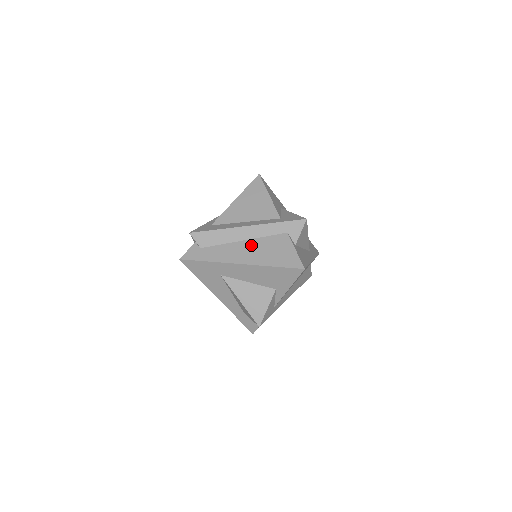
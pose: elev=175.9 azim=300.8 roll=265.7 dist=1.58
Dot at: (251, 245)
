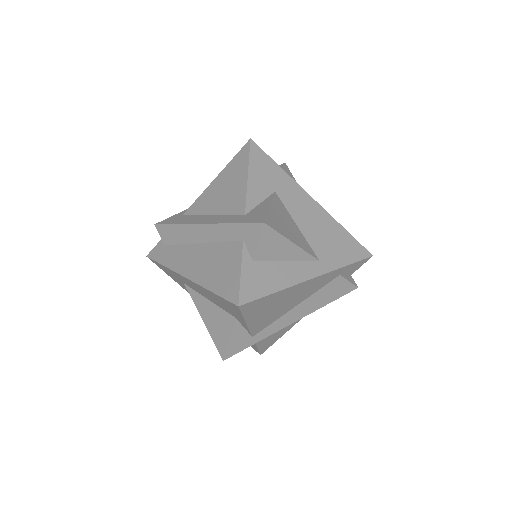
Dot at: (203, 252)
